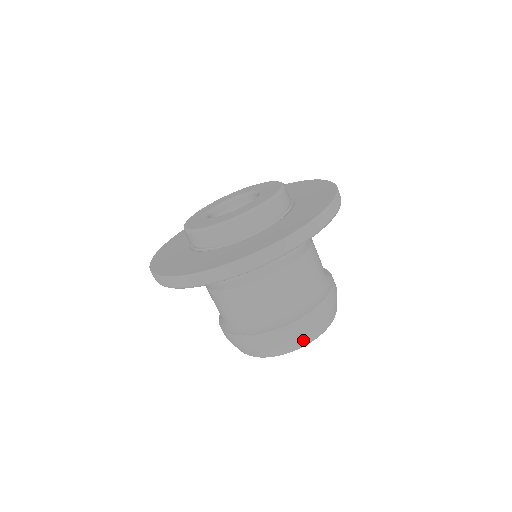
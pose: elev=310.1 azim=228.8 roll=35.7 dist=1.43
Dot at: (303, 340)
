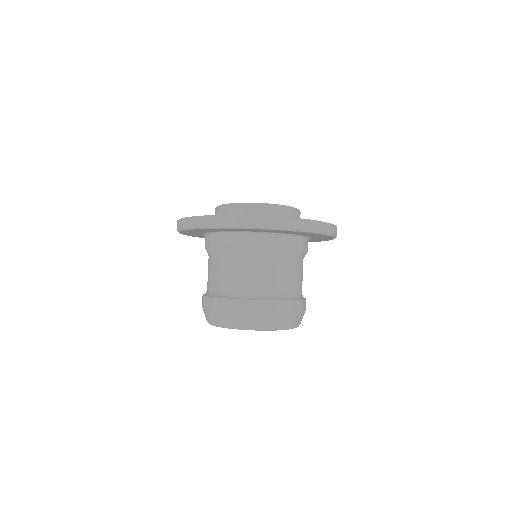
Dot at: (232, 320)
